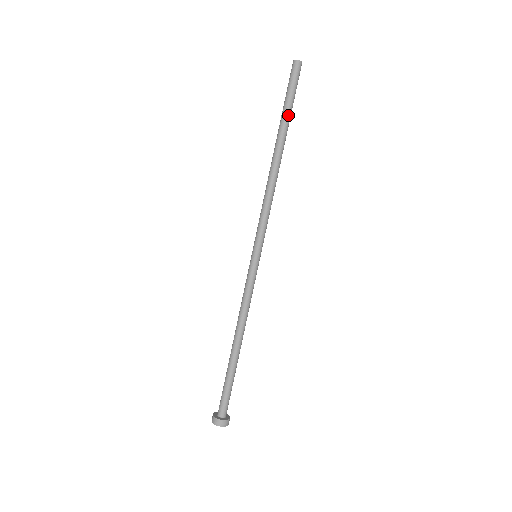
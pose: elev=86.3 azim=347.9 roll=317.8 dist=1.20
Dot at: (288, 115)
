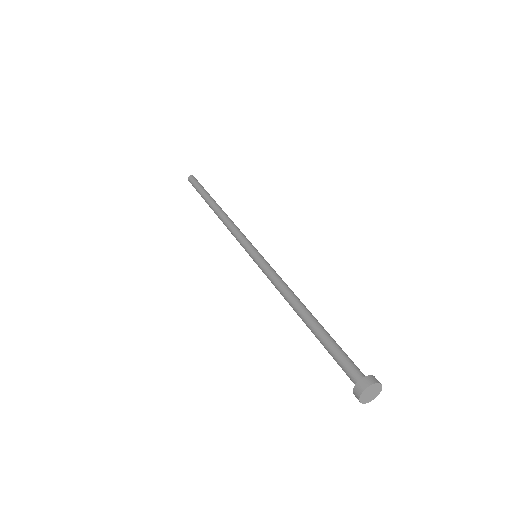
Dot at: (205, 192)
